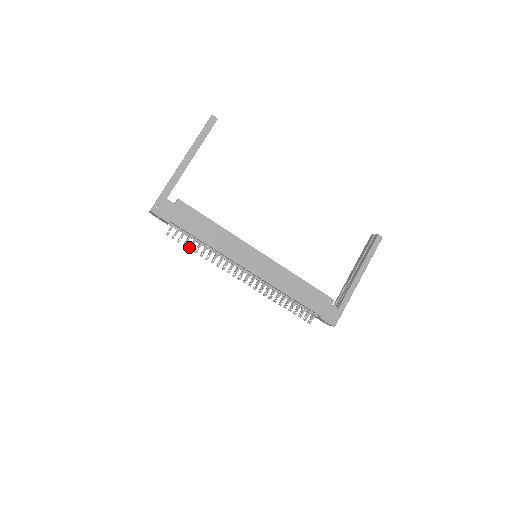
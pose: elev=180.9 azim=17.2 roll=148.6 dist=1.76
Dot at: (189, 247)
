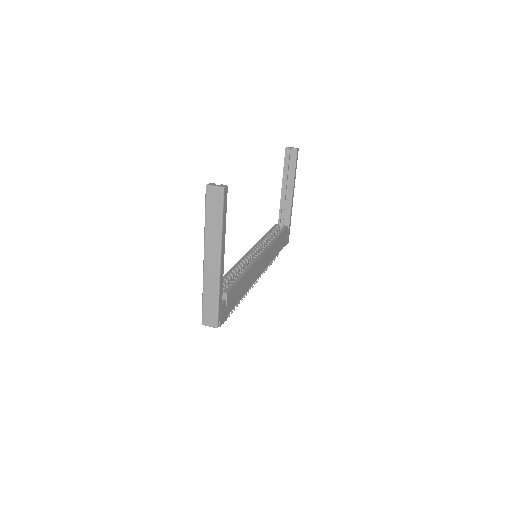
Dot at: occluded
